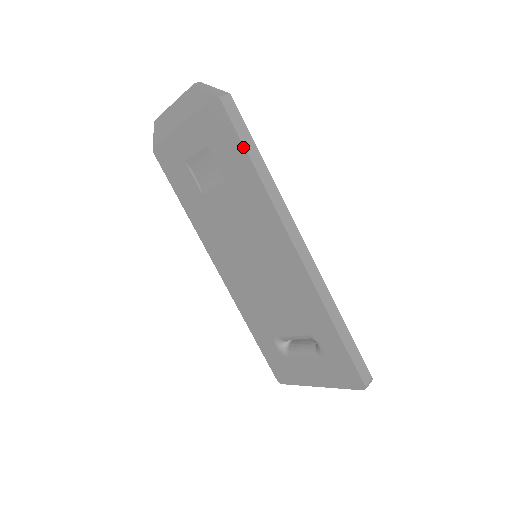
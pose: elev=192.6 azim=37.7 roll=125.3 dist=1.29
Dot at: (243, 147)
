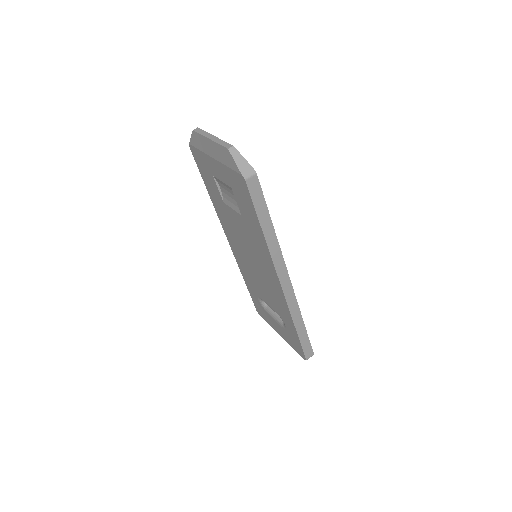
Dot at: (257, 216)
